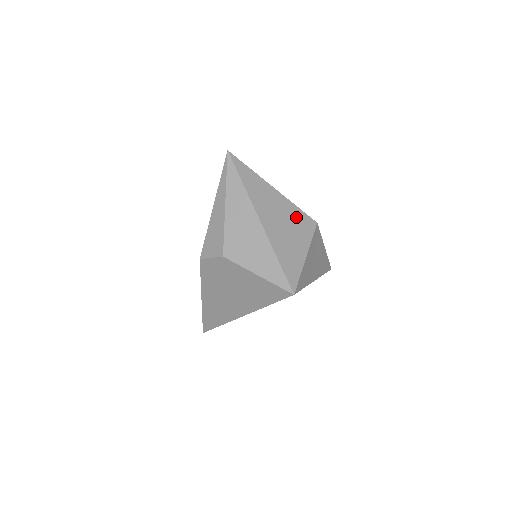
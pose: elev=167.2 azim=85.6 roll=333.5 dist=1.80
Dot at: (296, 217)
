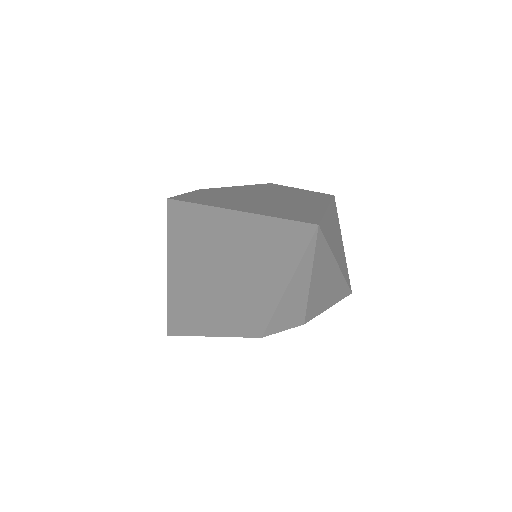
Dot at: (335, 215)
